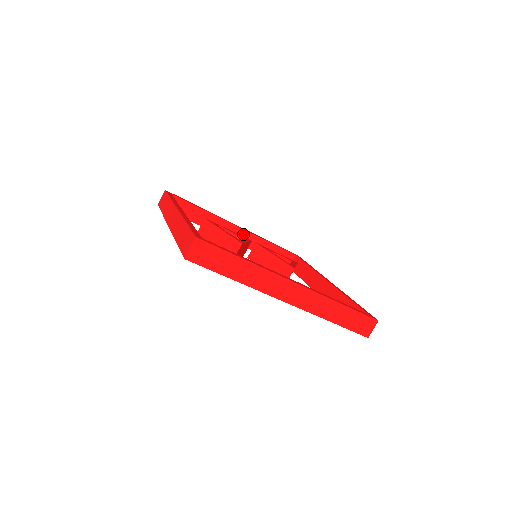
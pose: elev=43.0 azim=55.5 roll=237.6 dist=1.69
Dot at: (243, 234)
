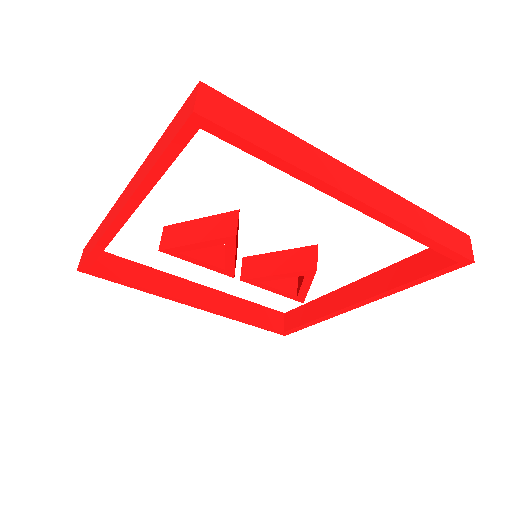
Dot at: (210, 294)
